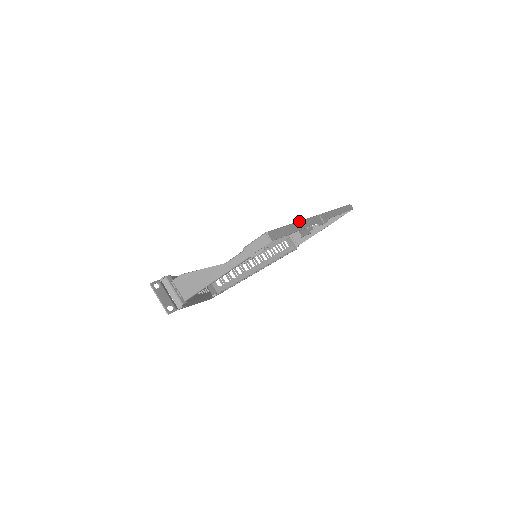
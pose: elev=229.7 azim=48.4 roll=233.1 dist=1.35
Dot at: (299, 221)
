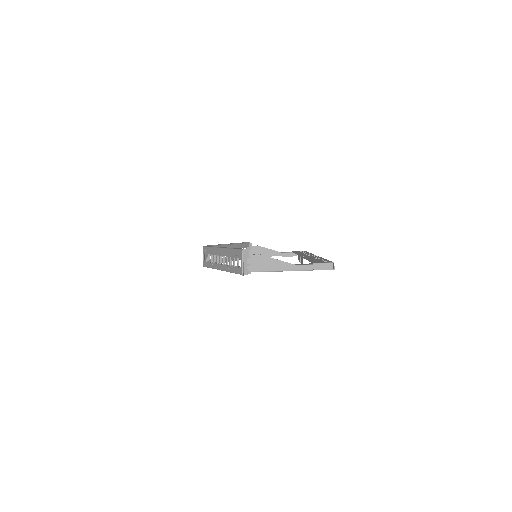
Dot at: occluded
